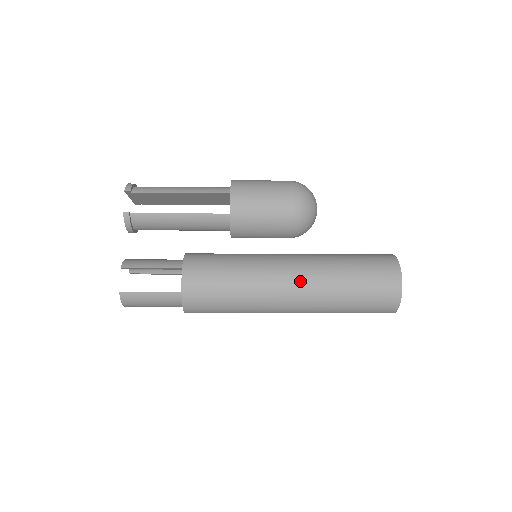
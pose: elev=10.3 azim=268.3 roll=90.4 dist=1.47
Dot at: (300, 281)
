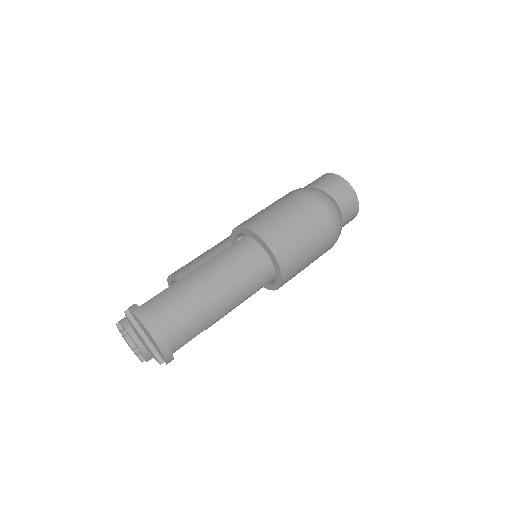
Dot at: occluded
